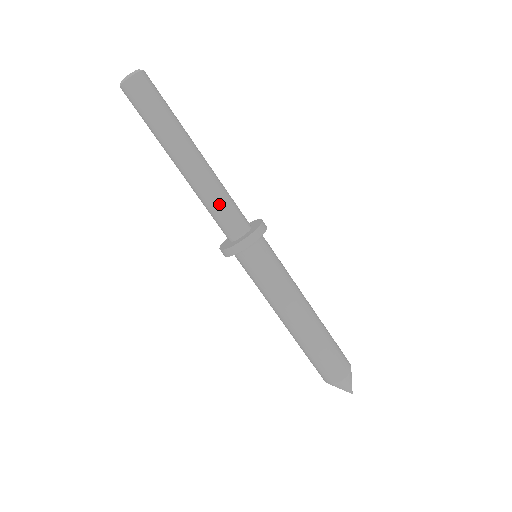
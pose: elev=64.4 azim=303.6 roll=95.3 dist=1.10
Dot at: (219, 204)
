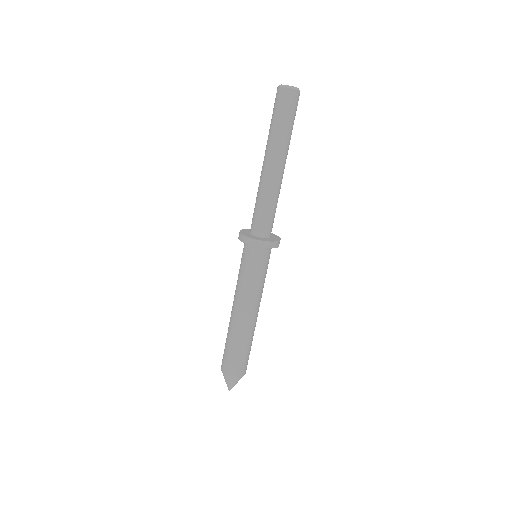
Dot at: (268, 207)
